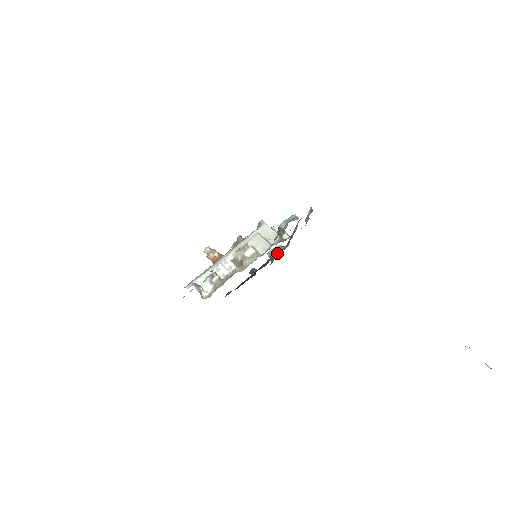
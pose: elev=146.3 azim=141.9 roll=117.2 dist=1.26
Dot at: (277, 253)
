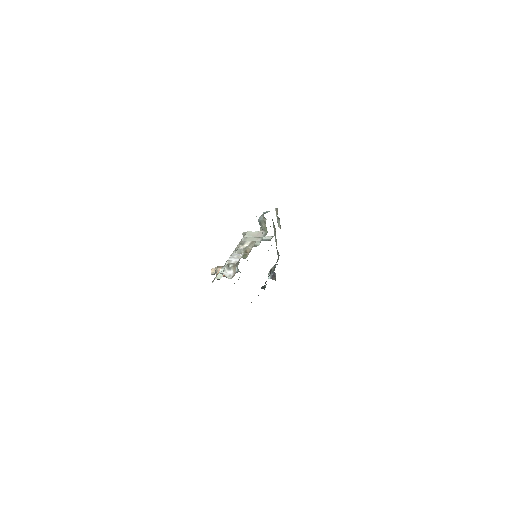
Dot at: (274, 265)
